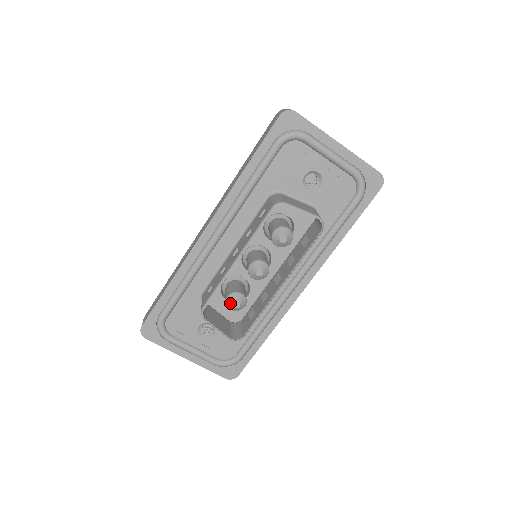
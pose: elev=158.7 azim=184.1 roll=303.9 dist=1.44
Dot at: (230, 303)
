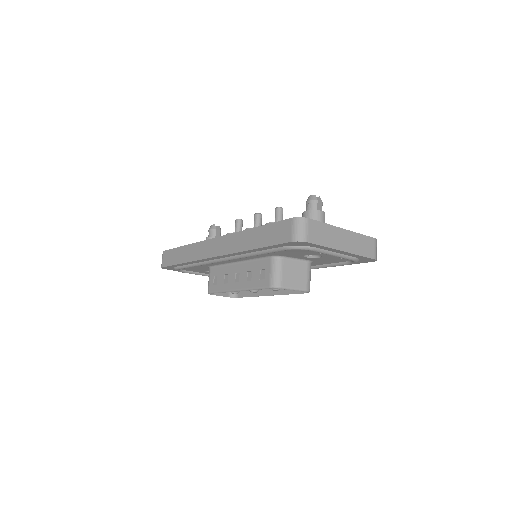
Dot at: occluded
